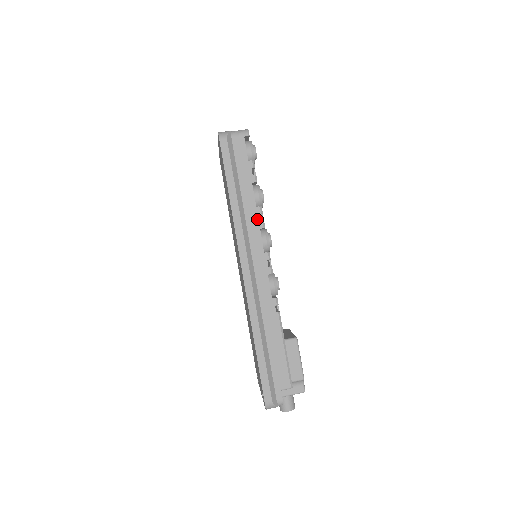
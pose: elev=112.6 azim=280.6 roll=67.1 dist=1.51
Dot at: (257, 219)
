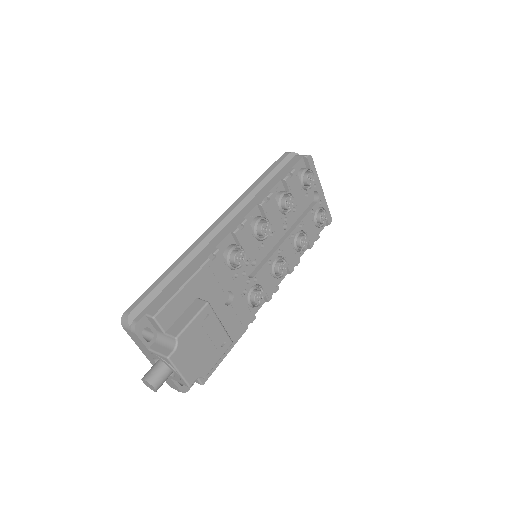
Dot at: (261, 198)
